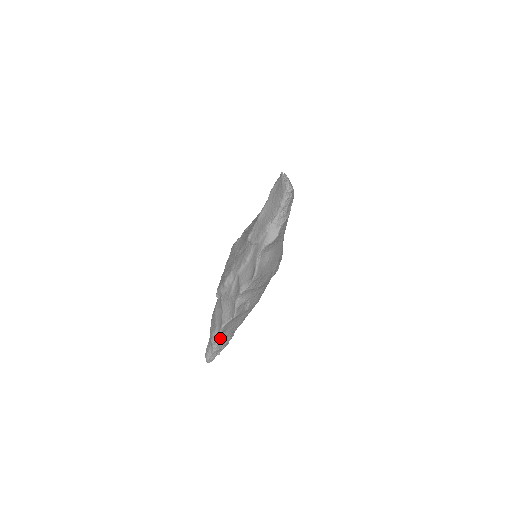
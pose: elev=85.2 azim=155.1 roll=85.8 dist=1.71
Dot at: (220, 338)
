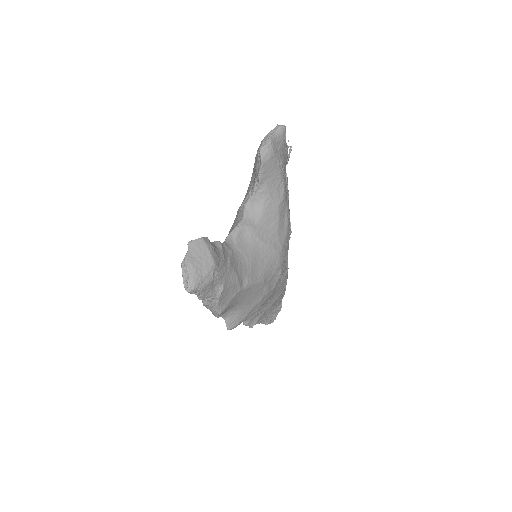
Dot at: (261, 321)
